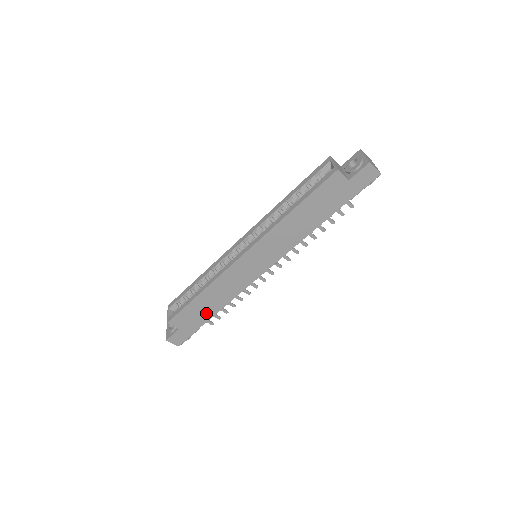
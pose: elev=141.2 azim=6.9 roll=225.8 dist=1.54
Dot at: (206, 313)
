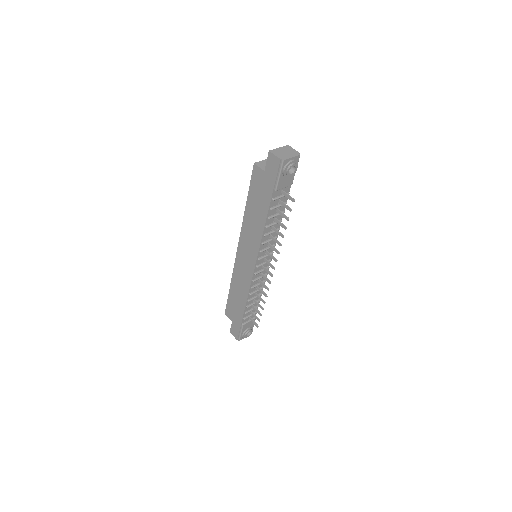
Dot at: (240, 308)
